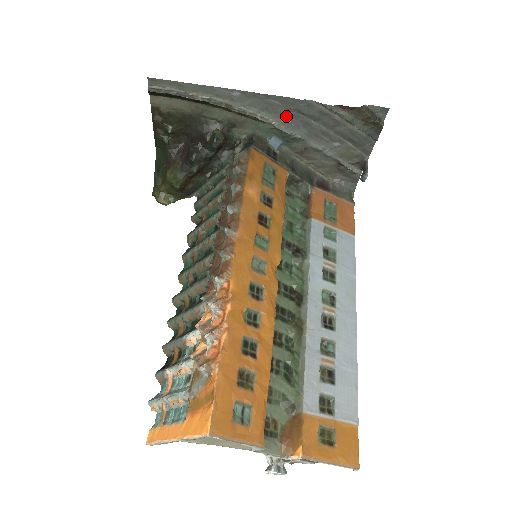
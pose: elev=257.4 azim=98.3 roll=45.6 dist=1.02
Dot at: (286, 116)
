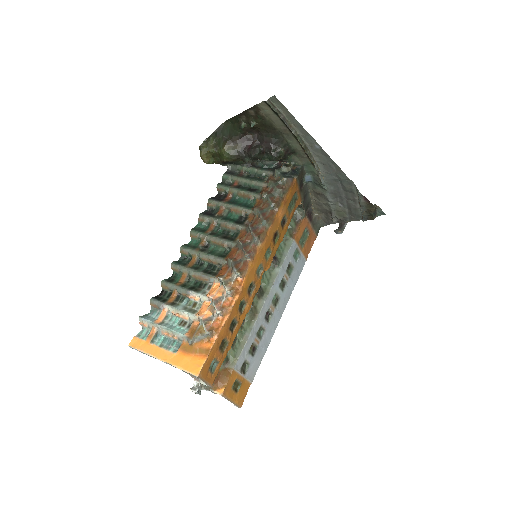
Dot at: (331, 176)
